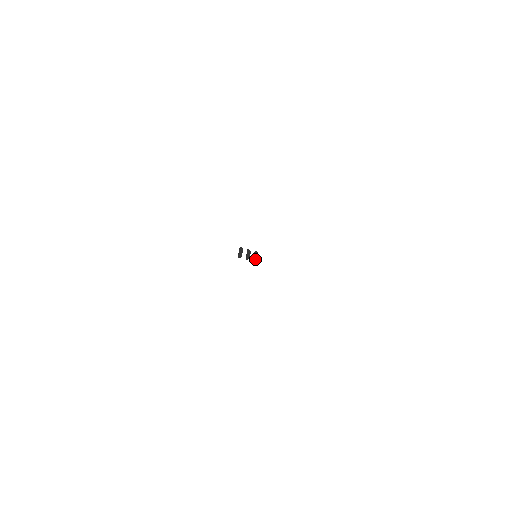
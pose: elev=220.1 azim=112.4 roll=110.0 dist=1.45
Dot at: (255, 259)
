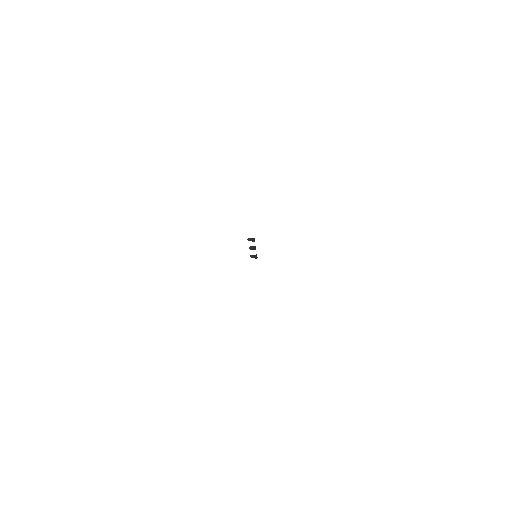
Dot at: (255, 255)
